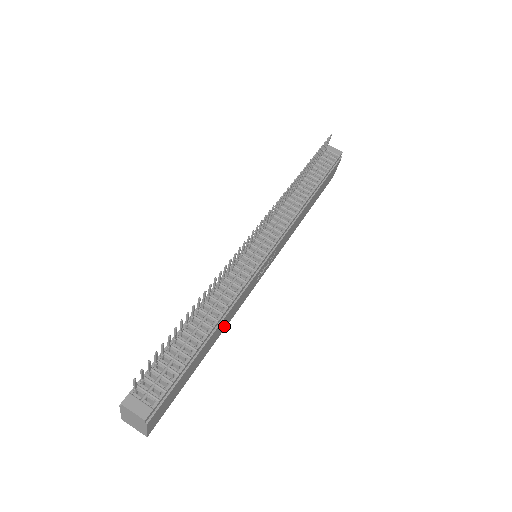
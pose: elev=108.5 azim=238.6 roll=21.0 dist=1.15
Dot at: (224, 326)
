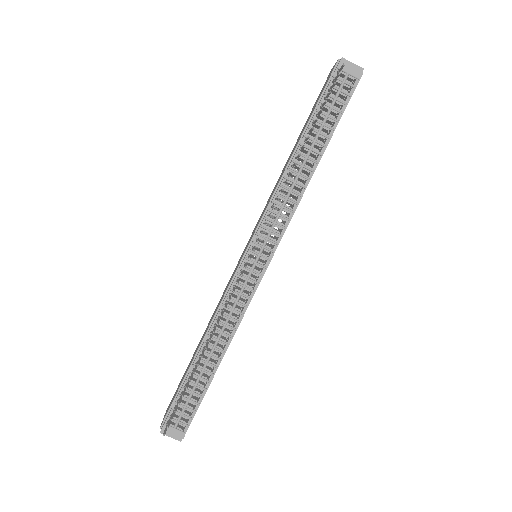
Dot at: occluded
